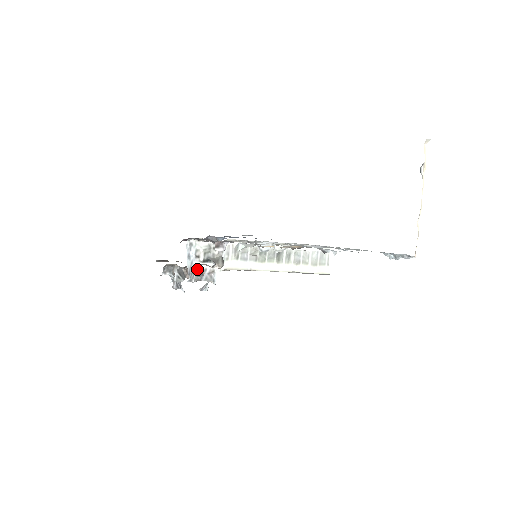
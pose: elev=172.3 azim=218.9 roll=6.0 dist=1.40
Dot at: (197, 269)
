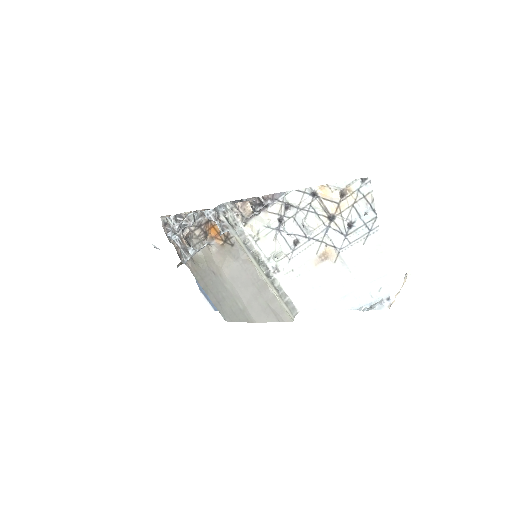
Dot at: (219, 215)
